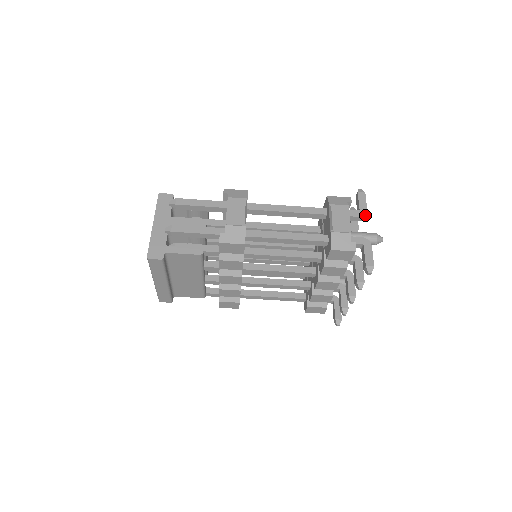
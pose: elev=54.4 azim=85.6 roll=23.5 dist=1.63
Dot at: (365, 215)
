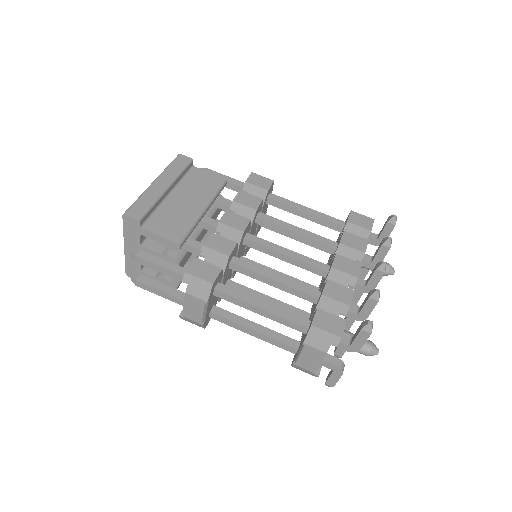
Dot at: occluded
